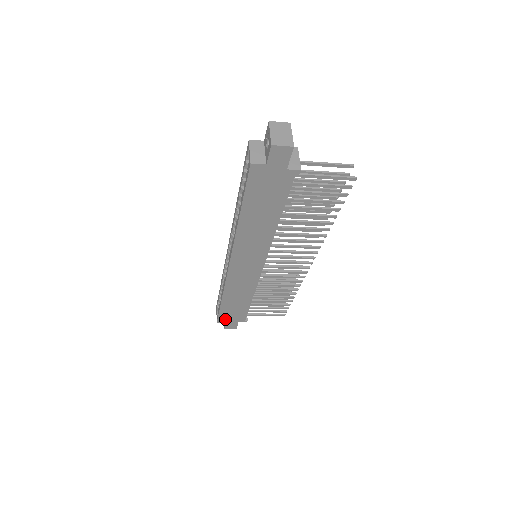
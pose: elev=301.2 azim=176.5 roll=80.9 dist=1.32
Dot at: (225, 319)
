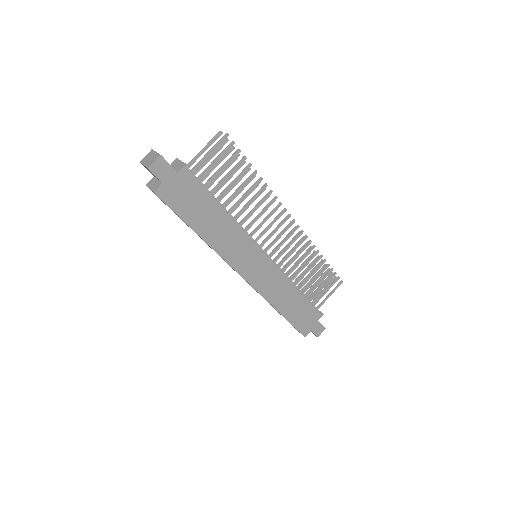
Dot at: (306, 328)
